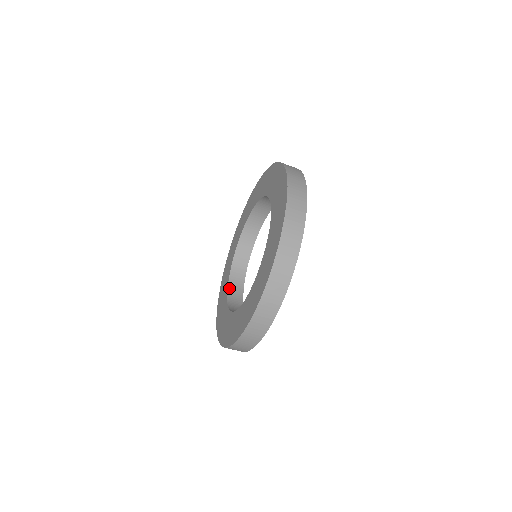
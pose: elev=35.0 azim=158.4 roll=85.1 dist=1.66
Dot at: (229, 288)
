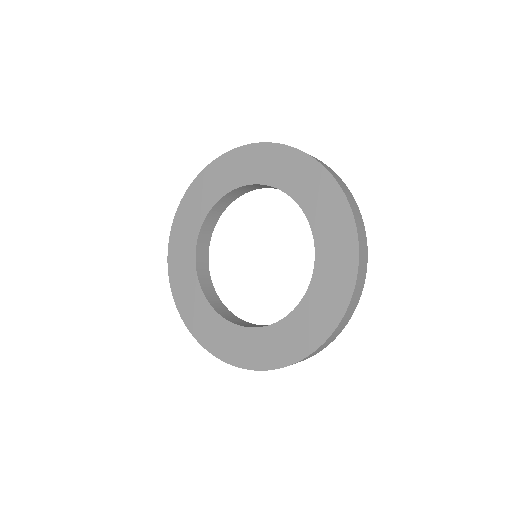
Dot at: (197, 250)
